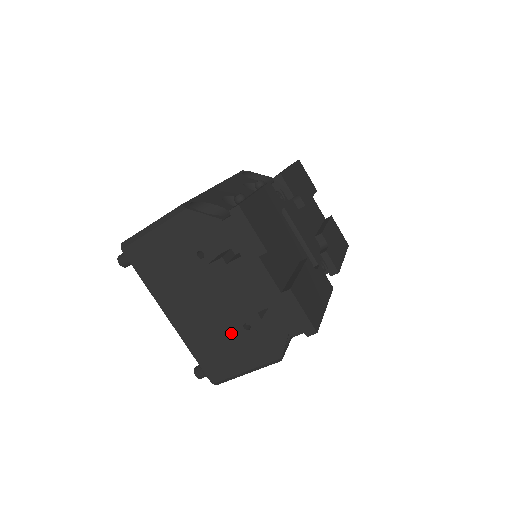
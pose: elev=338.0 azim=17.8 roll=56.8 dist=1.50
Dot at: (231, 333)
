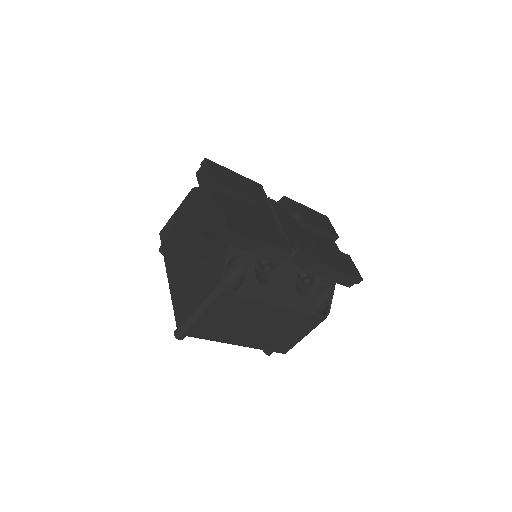
Dot at: (196, 273)
